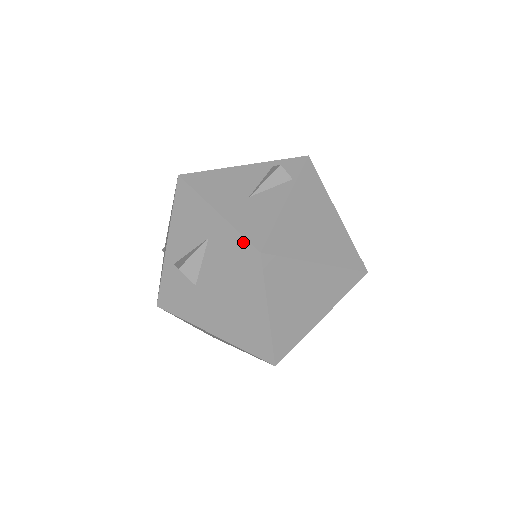
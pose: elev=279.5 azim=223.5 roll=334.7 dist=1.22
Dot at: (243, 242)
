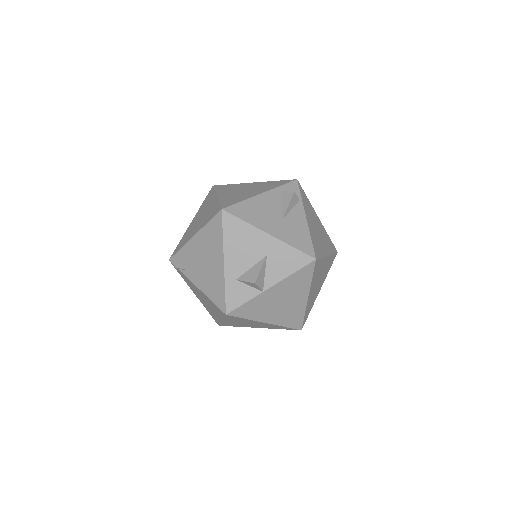
Dot at: (300, 254)
